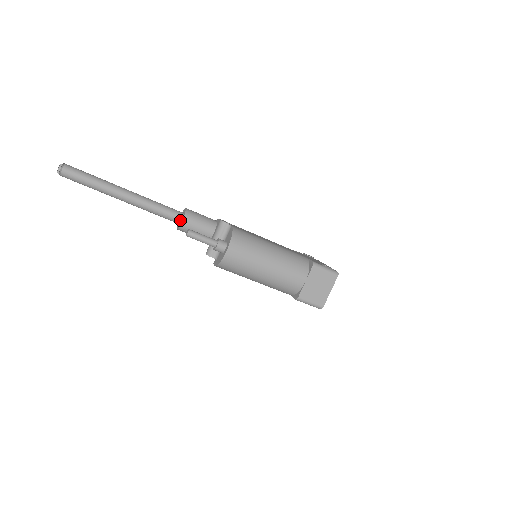
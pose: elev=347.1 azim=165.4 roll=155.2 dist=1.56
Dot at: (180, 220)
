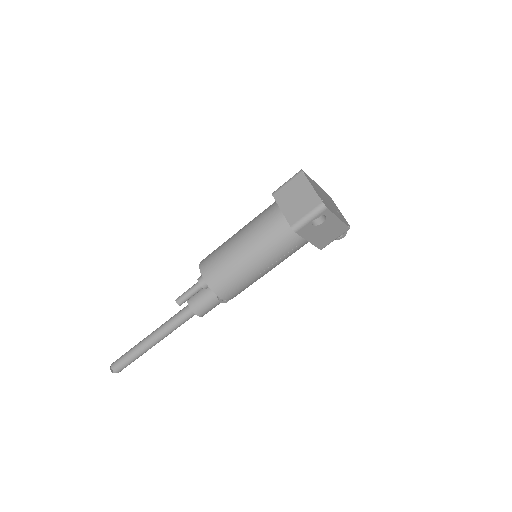
Dot at: occluded
